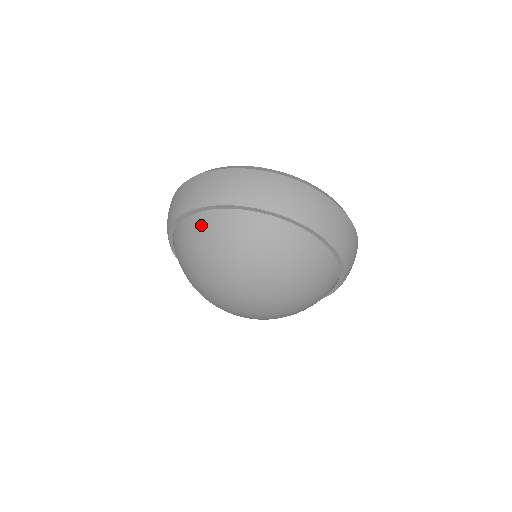
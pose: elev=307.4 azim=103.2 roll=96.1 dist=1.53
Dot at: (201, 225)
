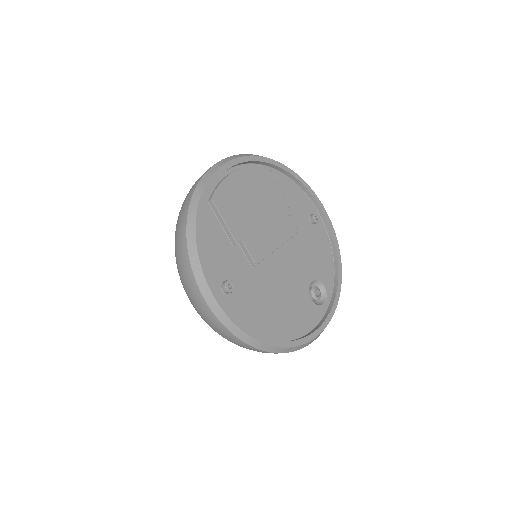
Dot at: occluded
